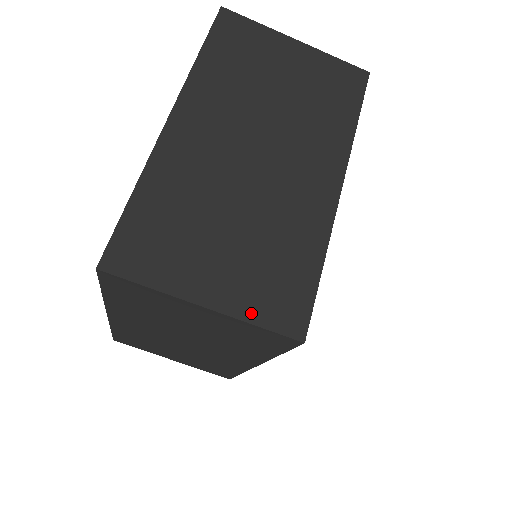
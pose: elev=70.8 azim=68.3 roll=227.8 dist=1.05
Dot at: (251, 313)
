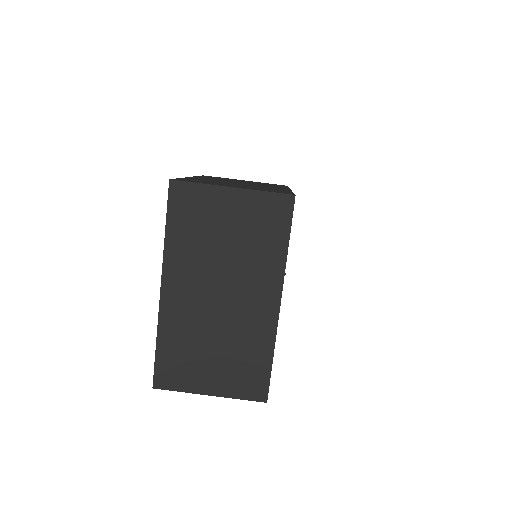
Dot at: (260, 190)
